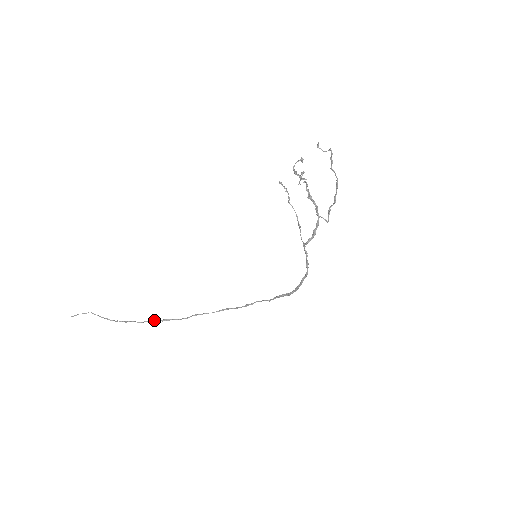
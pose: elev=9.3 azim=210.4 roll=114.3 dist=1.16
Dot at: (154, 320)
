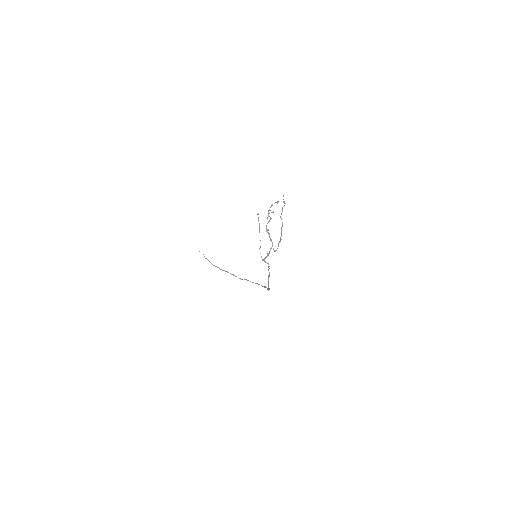
Dot at: (228, 272)
